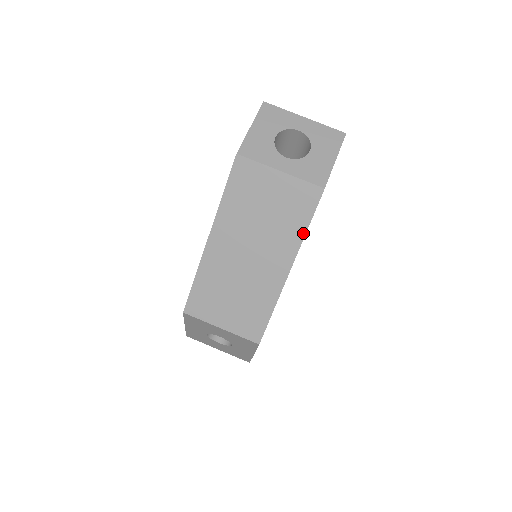
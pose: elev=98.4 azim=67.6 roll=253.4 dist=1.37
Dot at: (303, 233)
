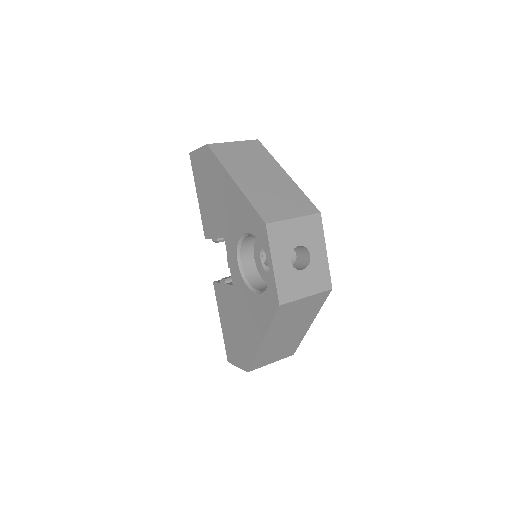
Dot at: (271, 157)
